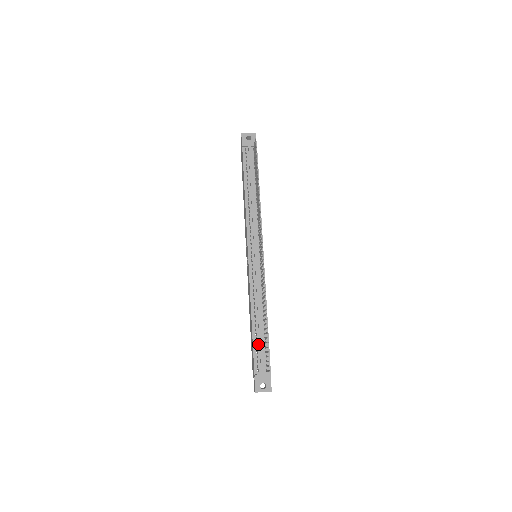
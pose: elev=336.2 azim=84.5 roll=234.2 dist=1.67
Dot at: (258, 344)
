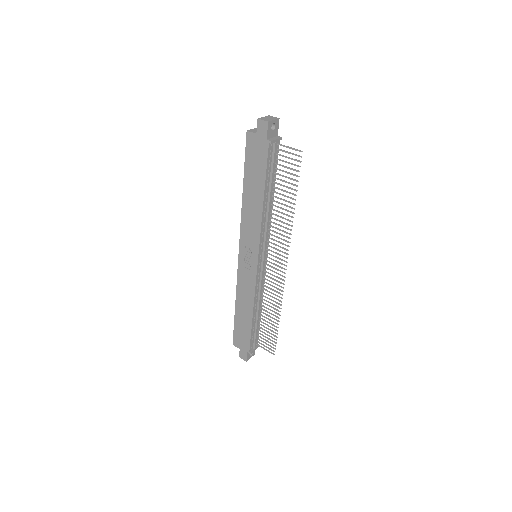
Dot at: (254, 330)
